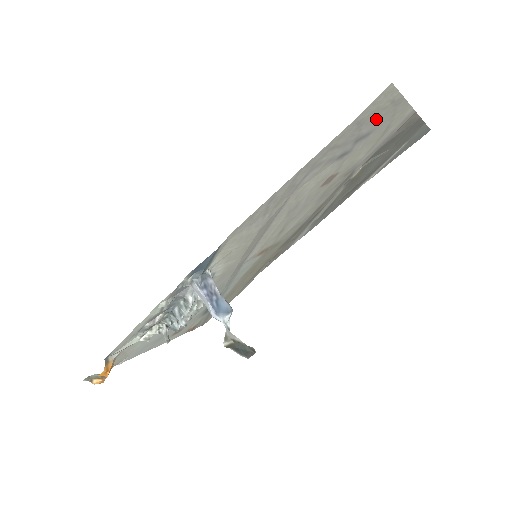
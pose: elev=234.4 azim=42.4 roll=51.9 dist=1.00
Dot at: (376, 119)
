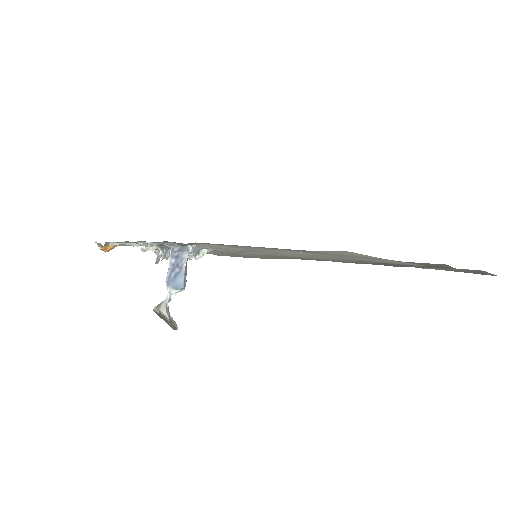
Dot at: (355, 256)
